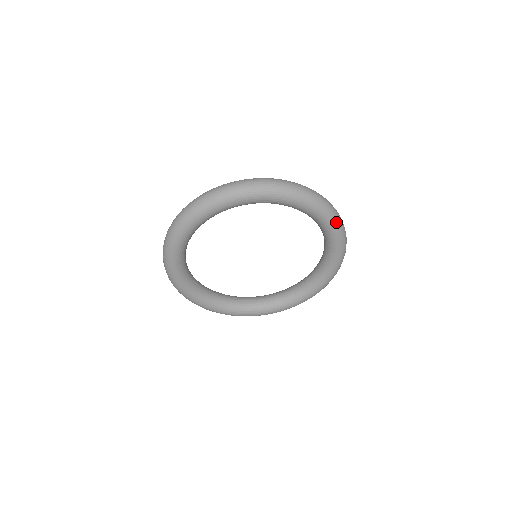
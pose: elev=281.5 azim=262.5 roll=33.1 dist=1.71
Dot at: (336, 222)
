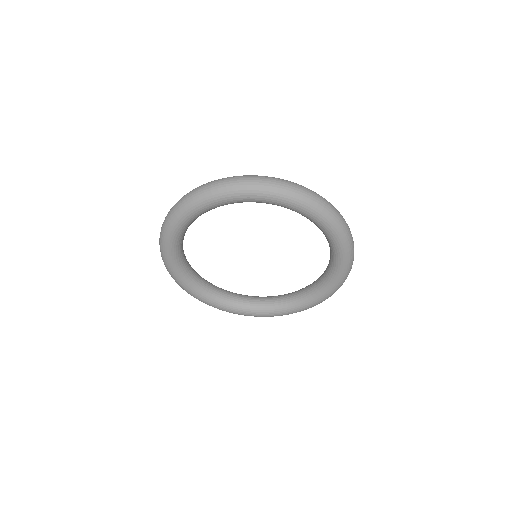
Dot at: (344, 280)
